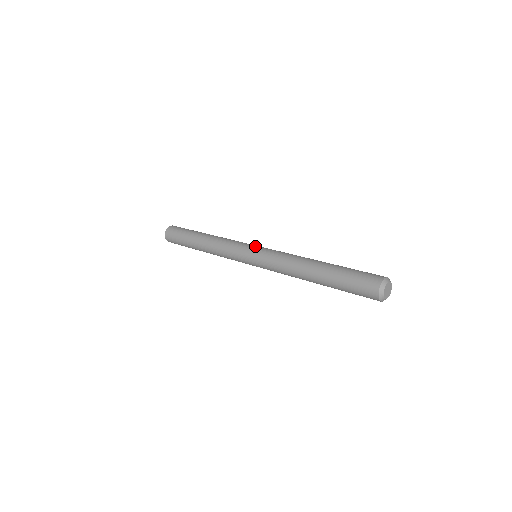
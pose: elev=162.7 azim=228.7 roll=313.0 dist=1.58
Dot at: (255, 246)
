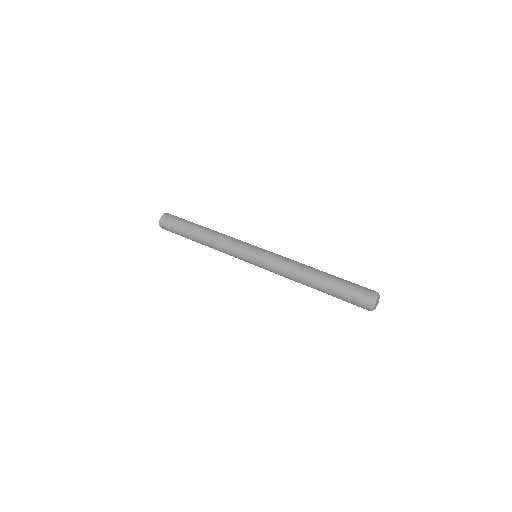
Dot at: occluded
